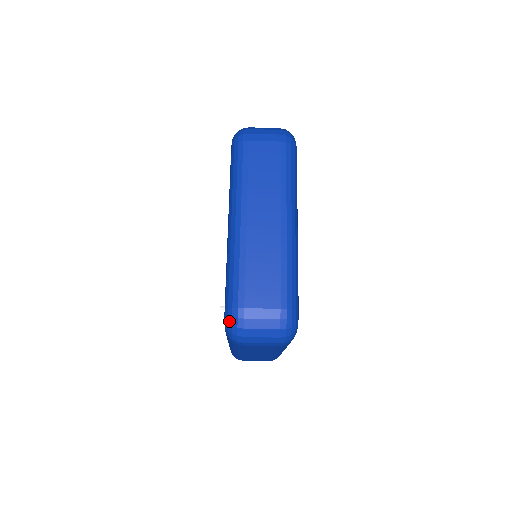
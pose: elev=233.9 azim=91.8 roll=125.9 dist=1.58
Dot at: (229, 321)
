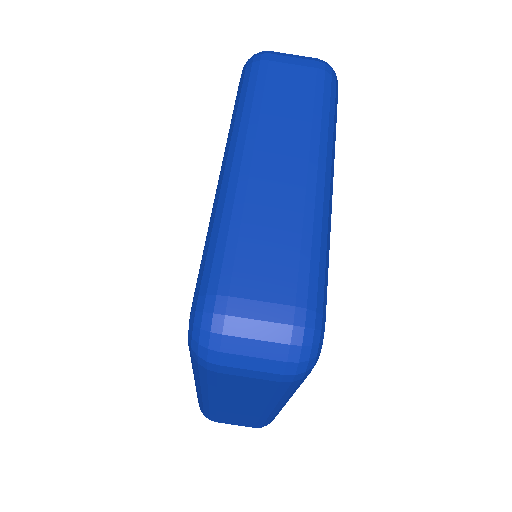
Dot at: (197, 319)
